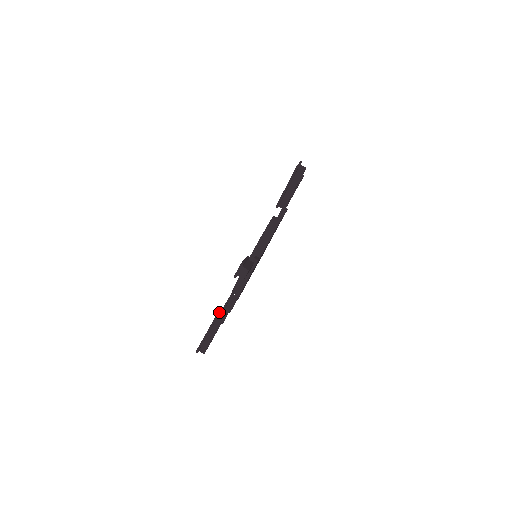
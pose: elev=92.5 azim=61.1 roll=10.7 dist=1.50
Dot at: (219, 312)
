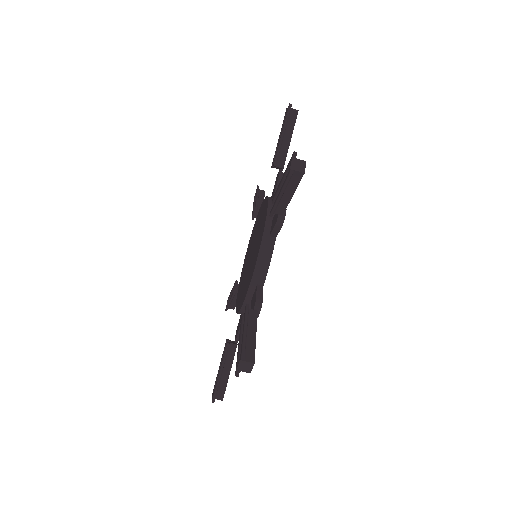
Dot at: (227, 349)
